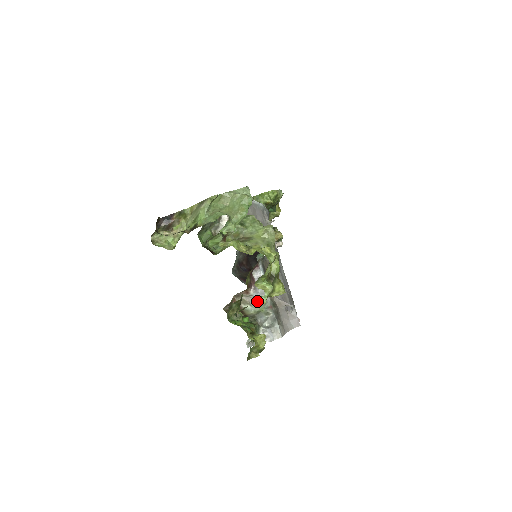
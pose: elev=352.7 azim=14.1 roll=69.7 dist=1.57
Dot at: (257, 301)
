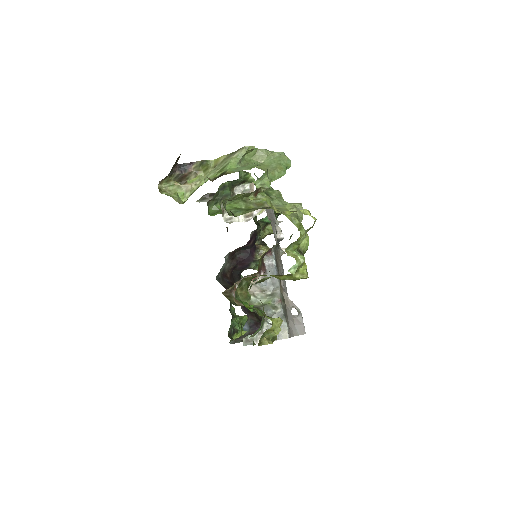
Dot at: (263, 292)
